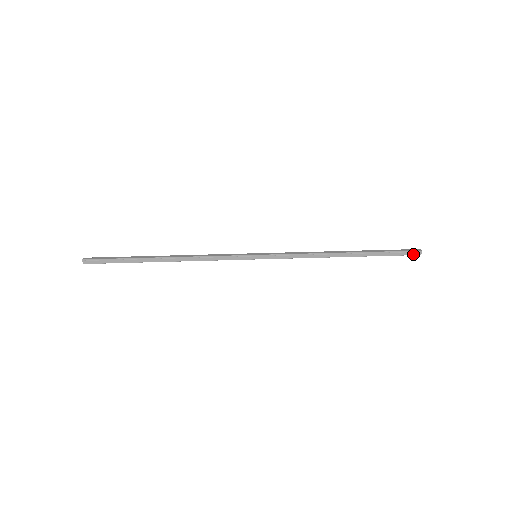
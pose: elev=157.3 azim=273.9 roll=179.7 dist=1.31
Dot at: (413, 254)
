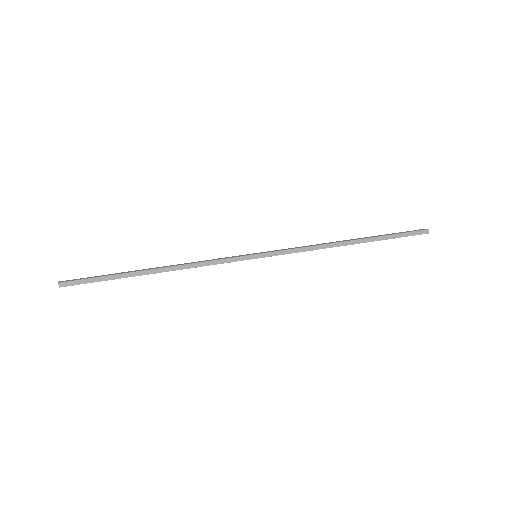
Dot at: (419, 234)
